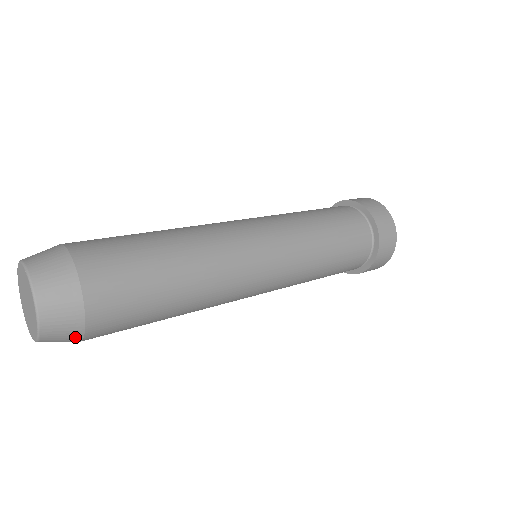
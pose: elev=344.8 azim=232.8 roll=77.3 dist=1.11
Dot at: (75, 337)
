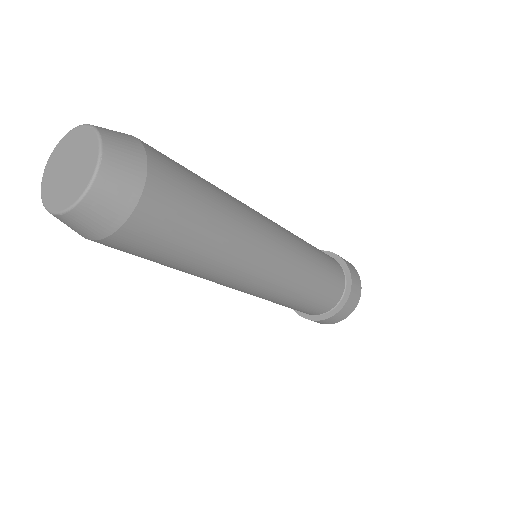
Dot at: (120, 214)
